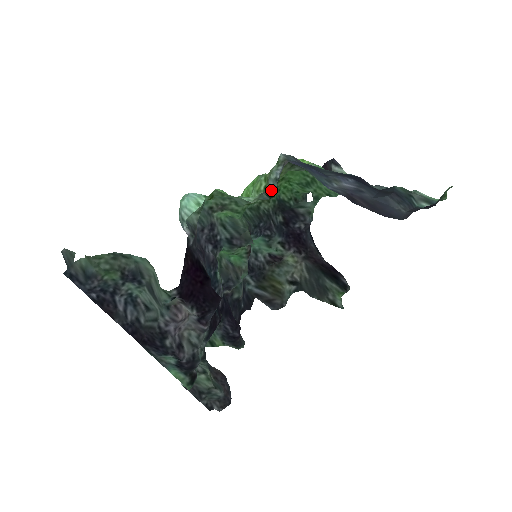
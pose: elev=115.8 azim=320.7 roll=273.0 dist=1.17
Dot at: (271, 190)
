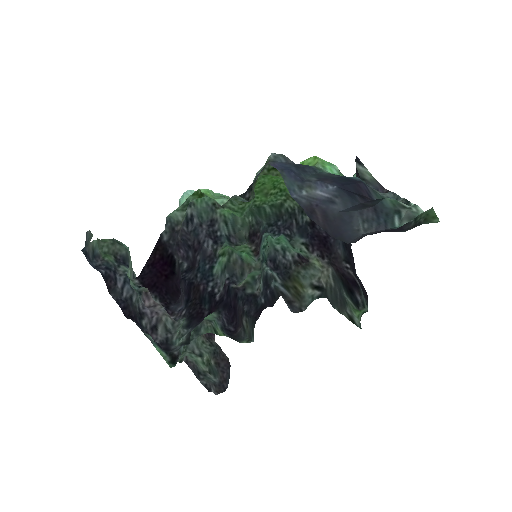
Dot at: (254, 192)
